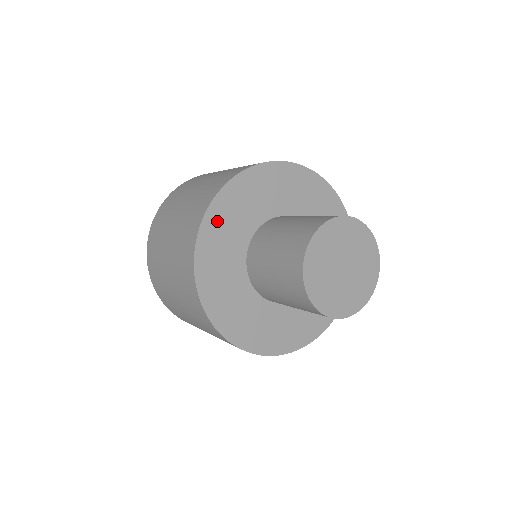
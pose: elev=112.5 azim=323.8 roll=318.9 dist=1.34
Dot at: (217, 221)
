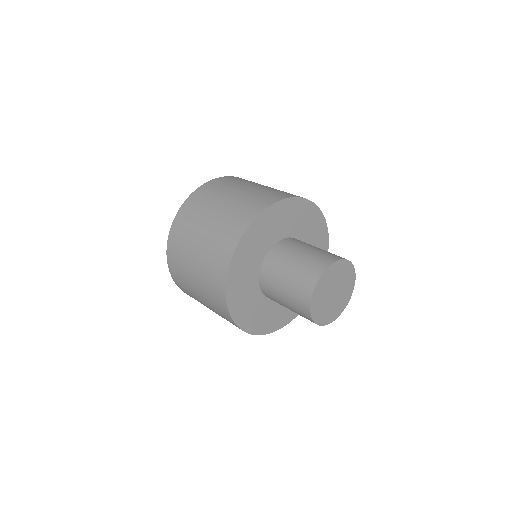
Dot at: (239, 261)
